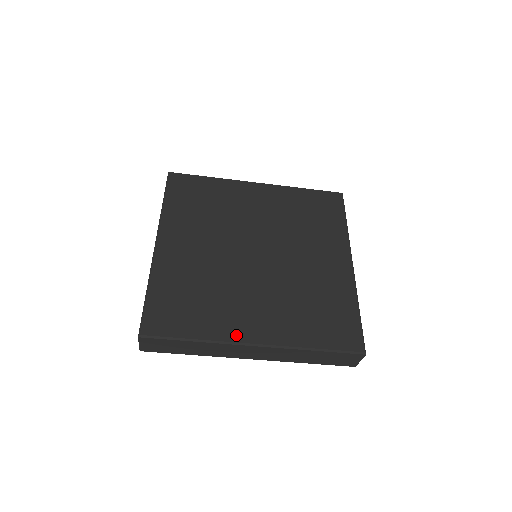
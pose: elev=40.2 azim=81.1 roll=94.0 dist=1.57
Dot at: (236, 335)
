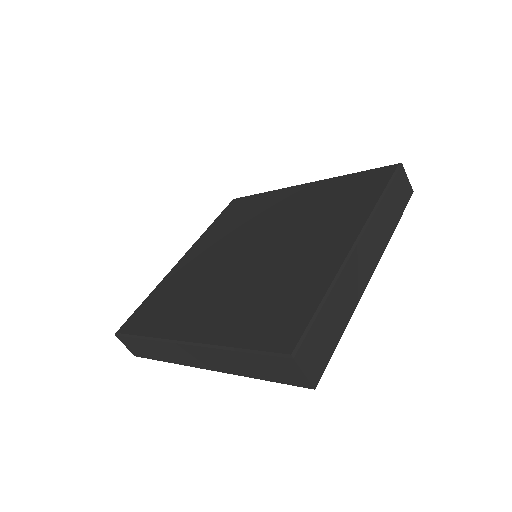
Dot at: (176, 332)
